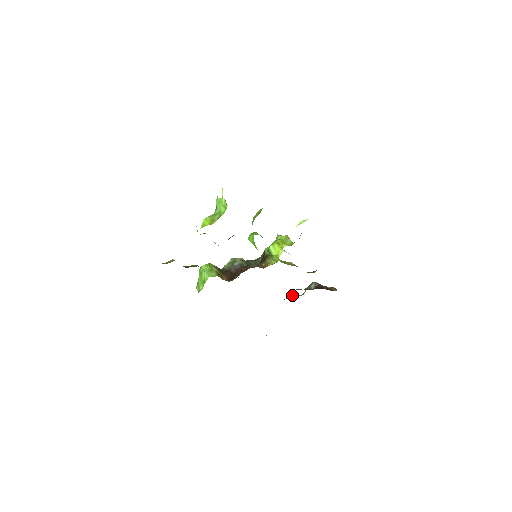
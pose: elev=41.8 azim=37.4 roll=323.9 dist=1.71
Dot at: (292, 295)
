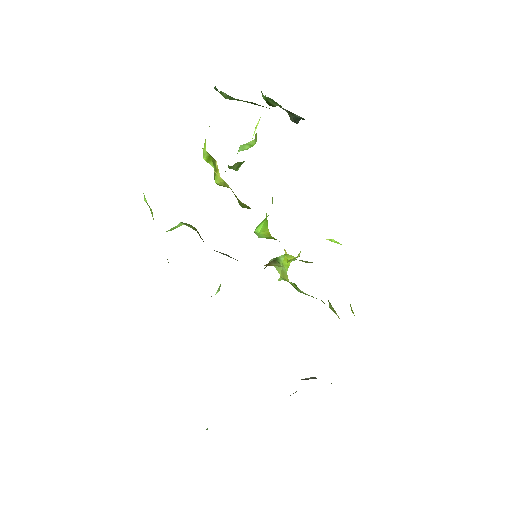
Dot at: occluded
